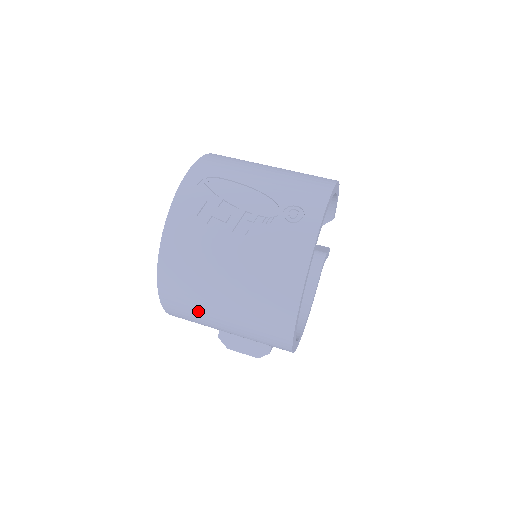
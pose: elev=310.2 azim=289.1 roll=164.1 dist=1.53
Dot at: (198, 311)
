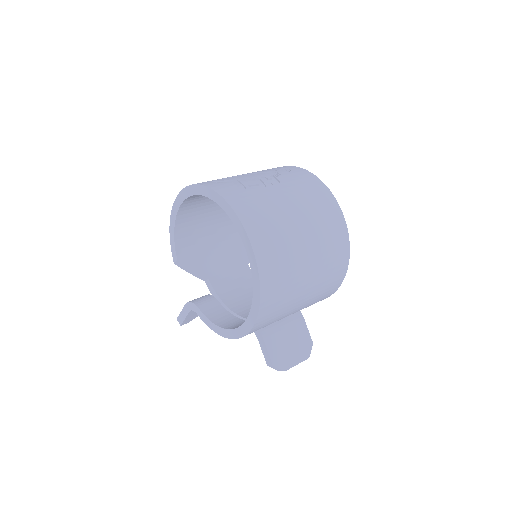
Dot at: (289, 262)
